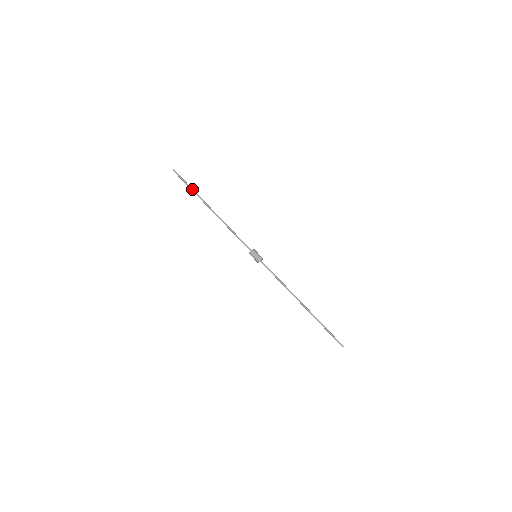
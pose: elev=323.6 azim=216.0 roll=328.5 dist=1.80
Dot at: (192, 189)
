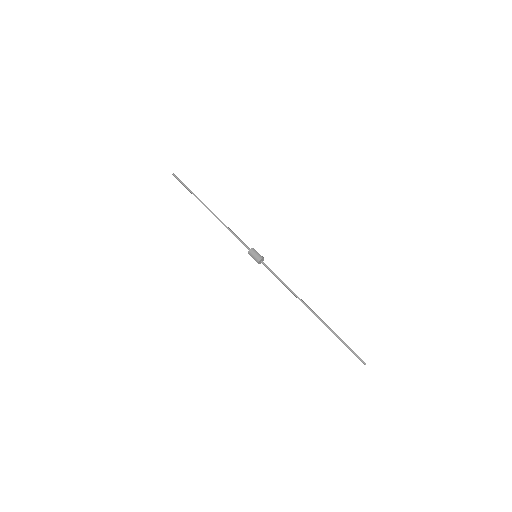
Dot at: (190, 191)
